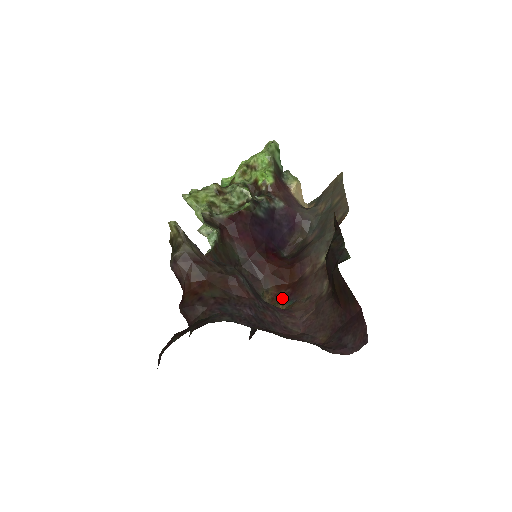
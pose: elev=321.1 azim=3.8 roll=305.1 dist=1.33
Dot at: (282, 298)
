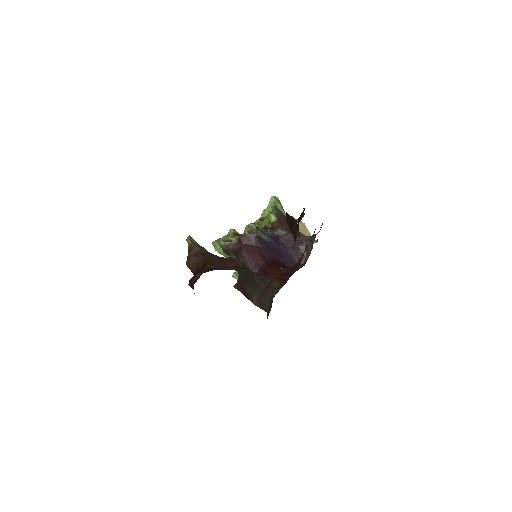
Dot at: (283, 285)
